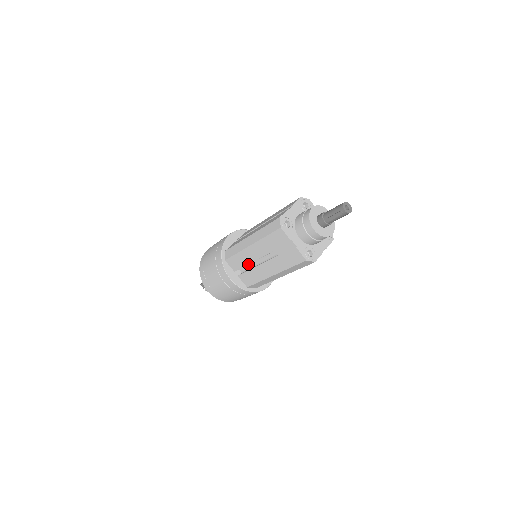
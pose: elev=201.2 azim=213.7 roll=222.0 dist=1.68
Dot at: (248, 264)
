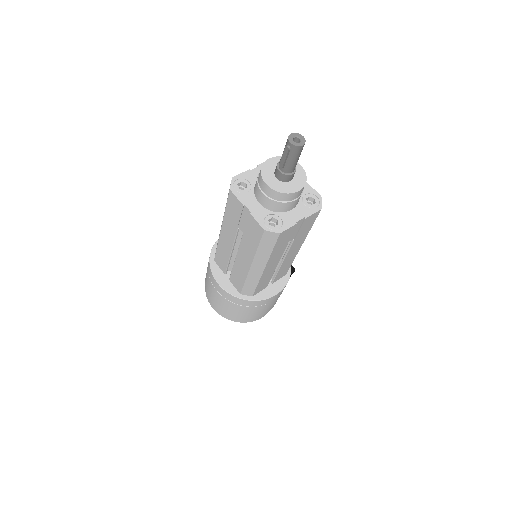
Dot at: (229, 258)
